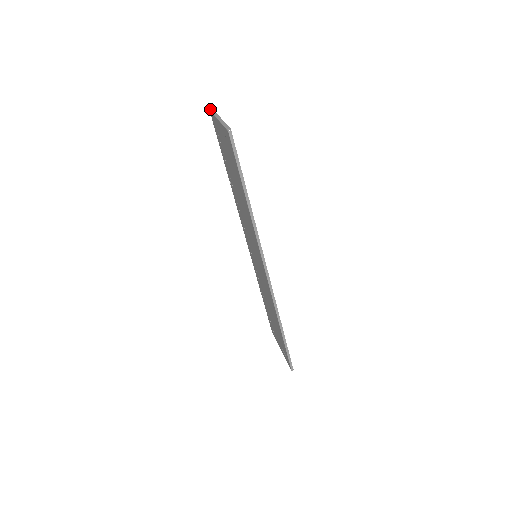
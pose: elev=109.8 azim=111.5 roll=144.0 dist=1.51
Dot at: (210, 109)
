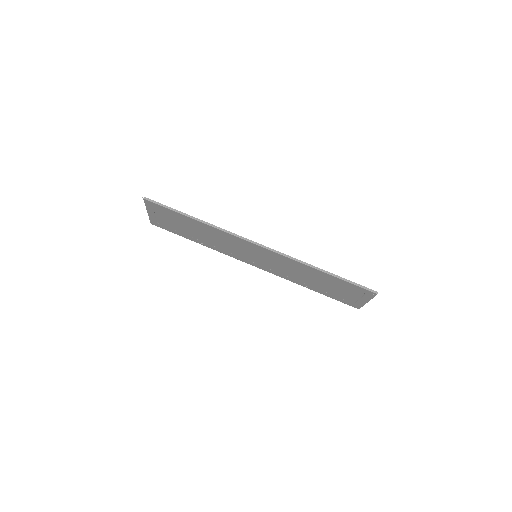
Dot at: occluded
